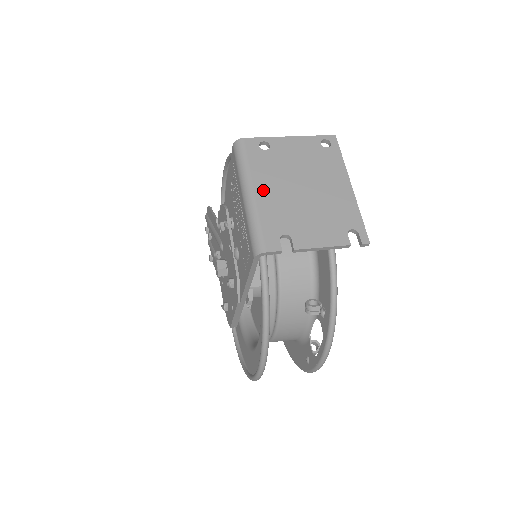
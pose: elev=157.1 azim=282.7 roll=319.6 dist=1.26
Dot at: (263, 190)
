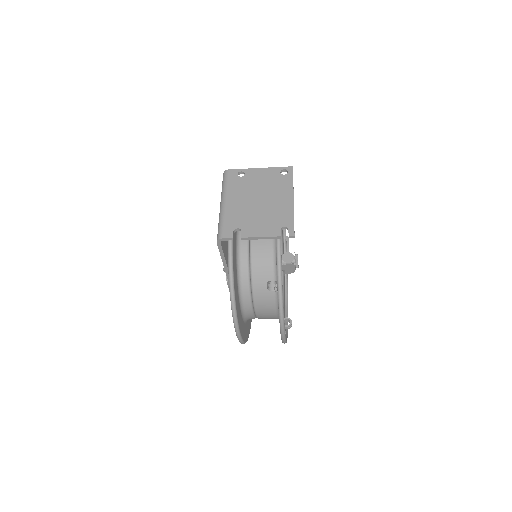
Dot at: (232, 201)
